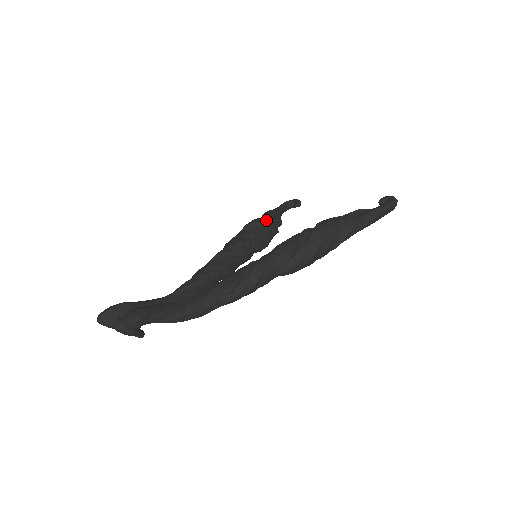
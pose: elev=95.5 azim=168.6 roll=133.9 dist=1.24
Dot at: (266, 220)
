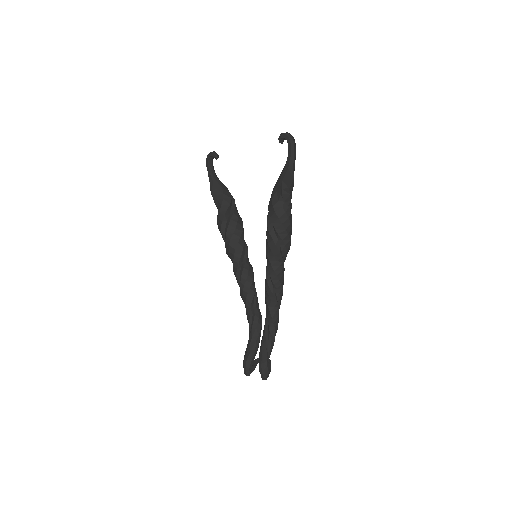
Dot at: (224, 211)
